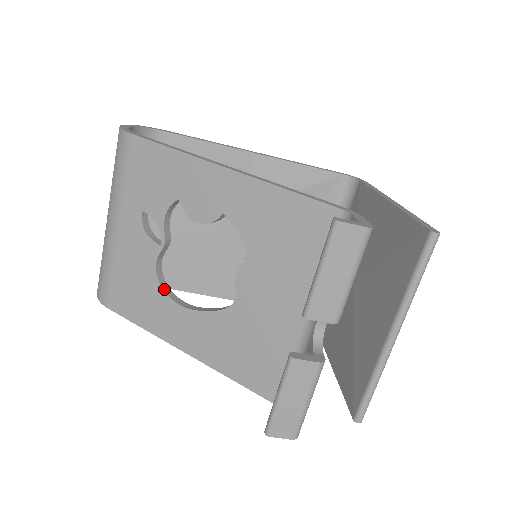
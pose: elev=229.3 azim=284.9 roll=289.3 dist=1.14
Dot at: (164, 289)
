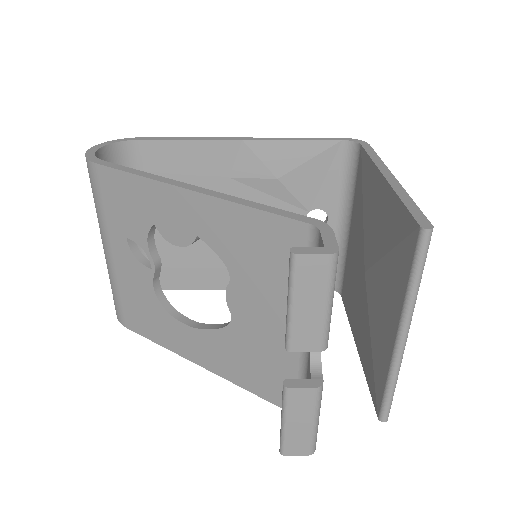
Dot at: (167, 309)
